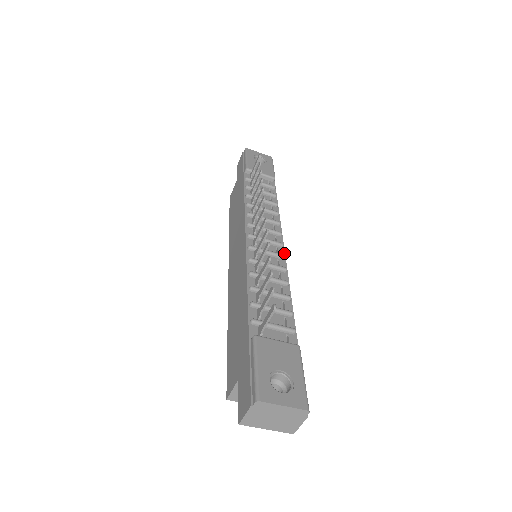
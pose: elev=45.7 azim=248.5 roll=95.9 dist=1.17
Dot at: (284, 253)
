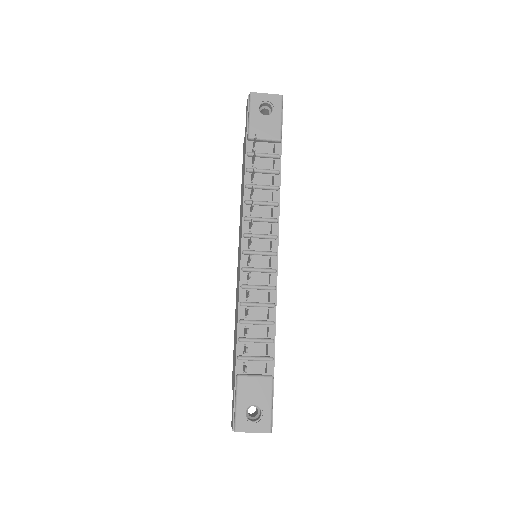
Dot at: (277, 263)
